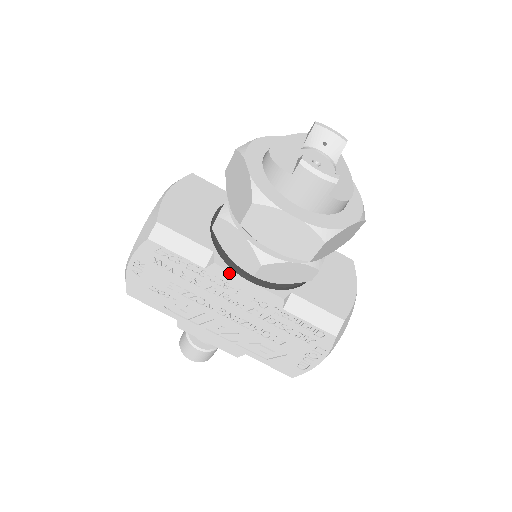
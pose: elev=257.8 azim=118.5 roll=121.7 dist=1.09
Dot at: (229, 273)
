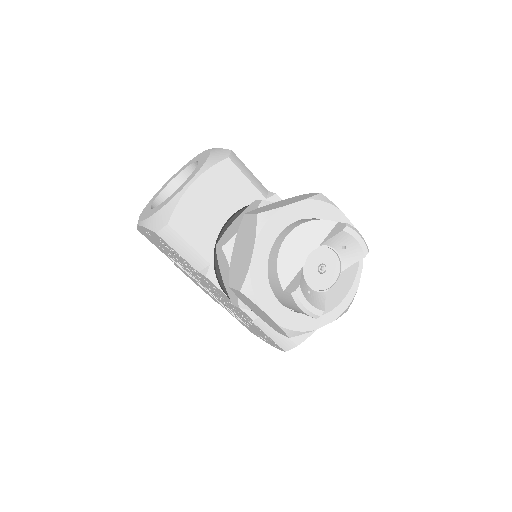
Dot at: (216, 287)
